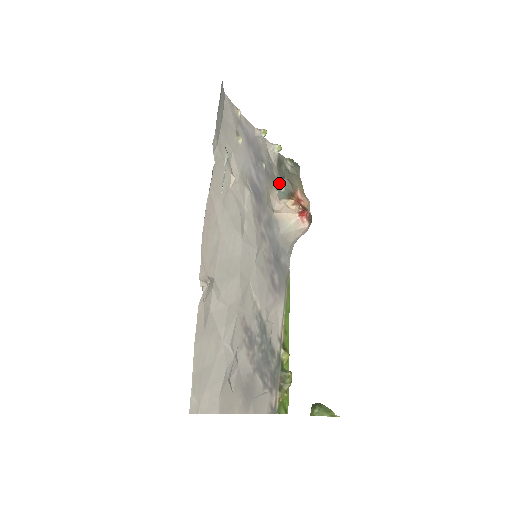
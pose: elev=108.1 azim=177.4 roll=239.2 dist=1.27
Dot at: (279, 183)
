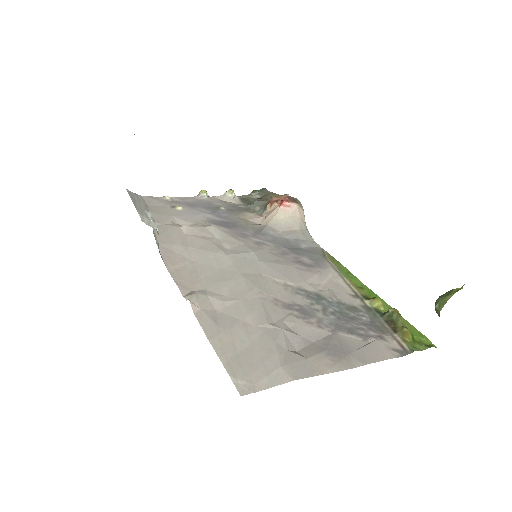
Dot at: (252, 209)
